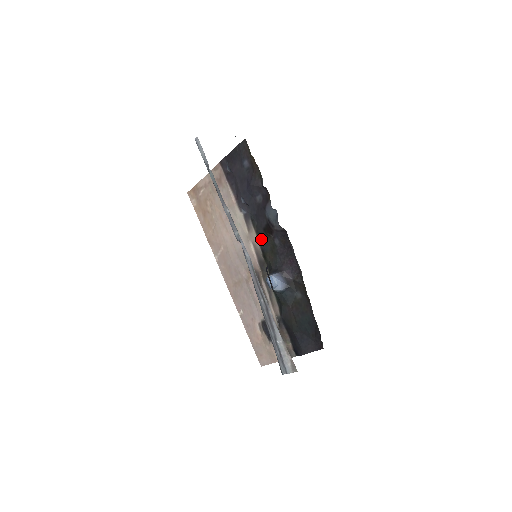
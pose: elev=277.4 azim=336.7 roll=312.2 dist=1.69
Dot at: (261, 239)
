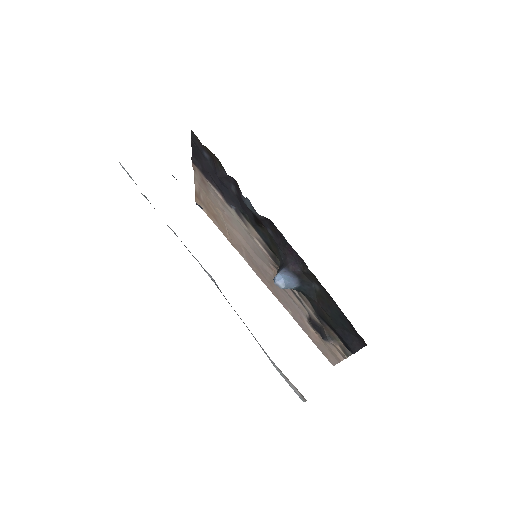
Dot at: (259, 232)
